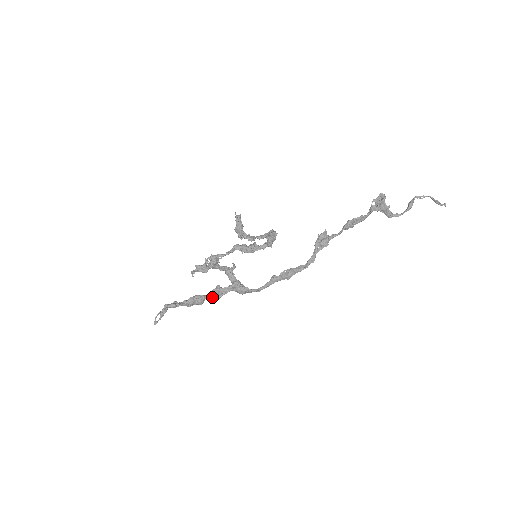
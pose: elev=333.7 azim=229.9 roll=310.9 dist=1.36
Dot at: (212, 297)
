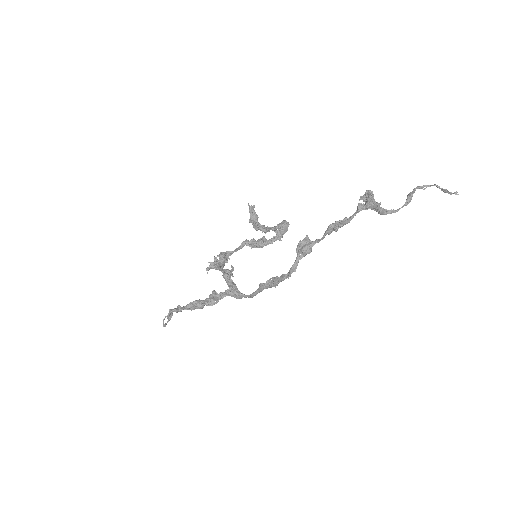
Dot at: (209, 302)
